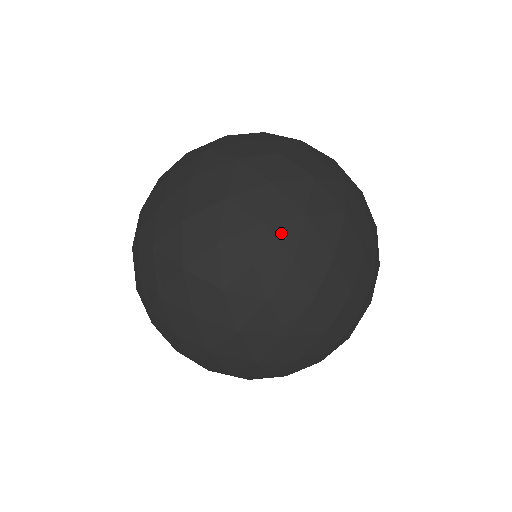
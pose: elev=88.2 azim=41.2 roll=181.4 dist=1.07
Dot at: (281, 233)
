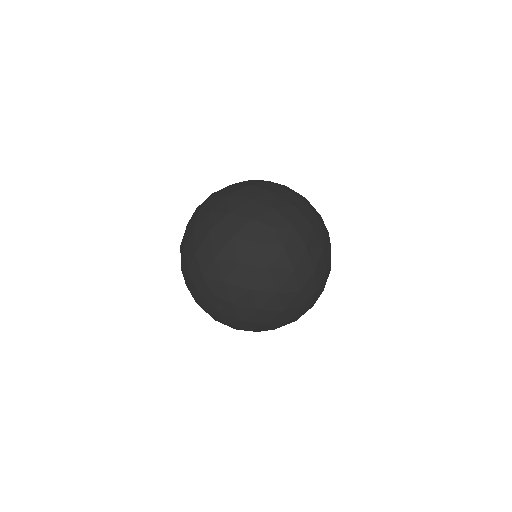
Dot at: (213, 202)
